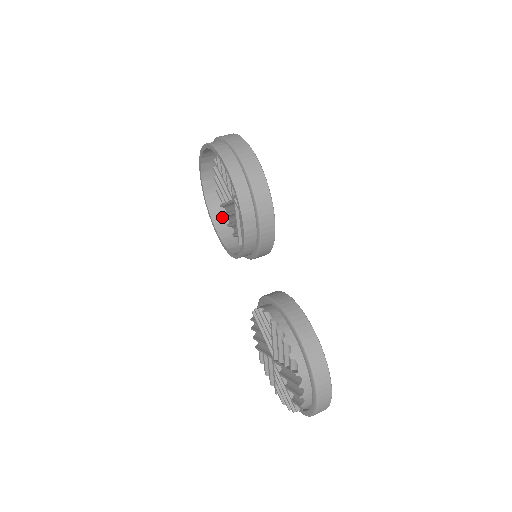
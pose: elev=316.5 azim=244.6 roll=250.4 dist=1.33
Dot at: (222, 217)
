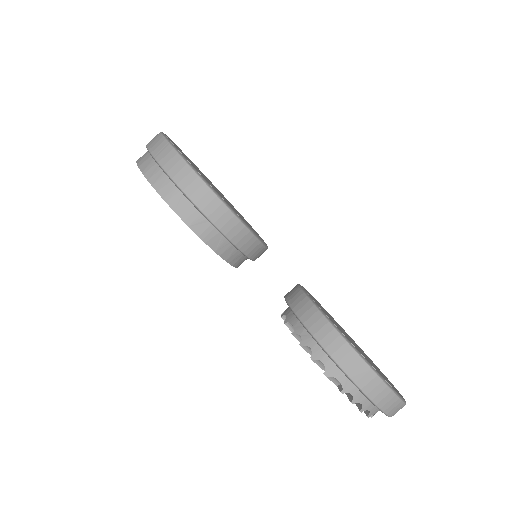
Dot at: occluded
